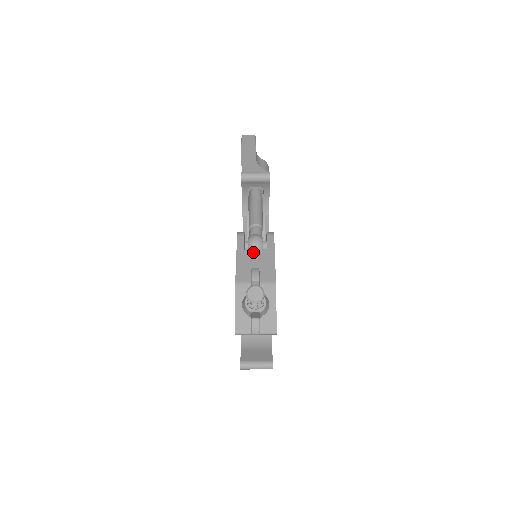
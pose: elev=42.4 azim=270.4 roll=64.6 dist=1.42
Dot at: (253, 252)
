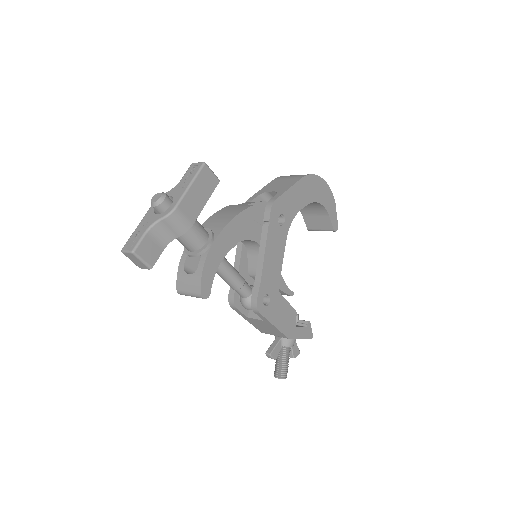
Dot at: (255, 320)
